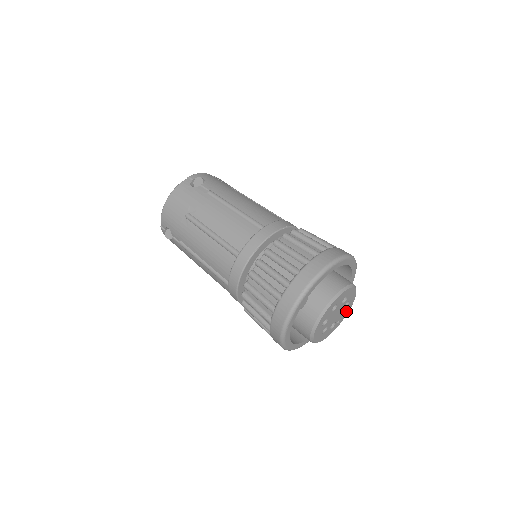
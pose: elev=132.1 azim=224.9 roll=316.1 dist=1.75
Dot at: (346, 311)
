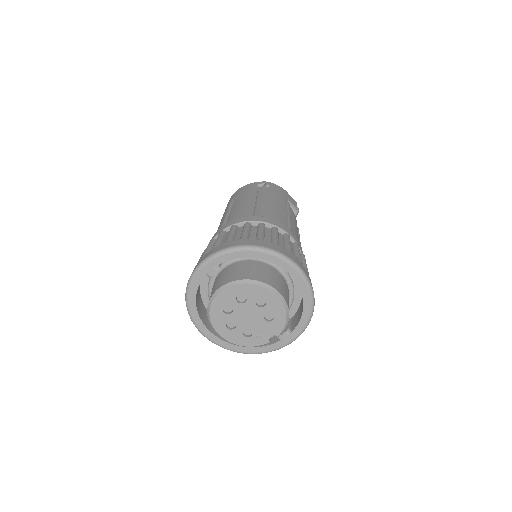
Dot at: (272, 331)
